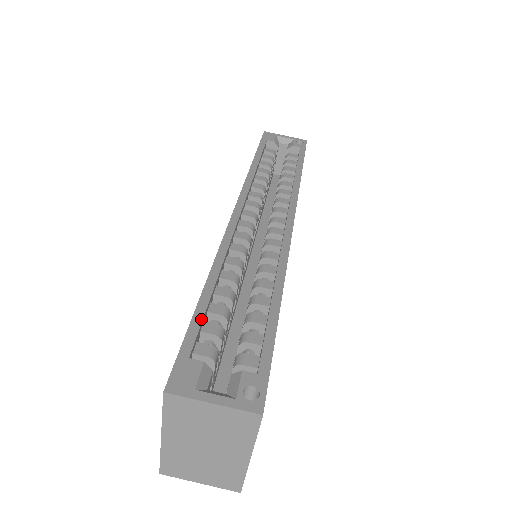
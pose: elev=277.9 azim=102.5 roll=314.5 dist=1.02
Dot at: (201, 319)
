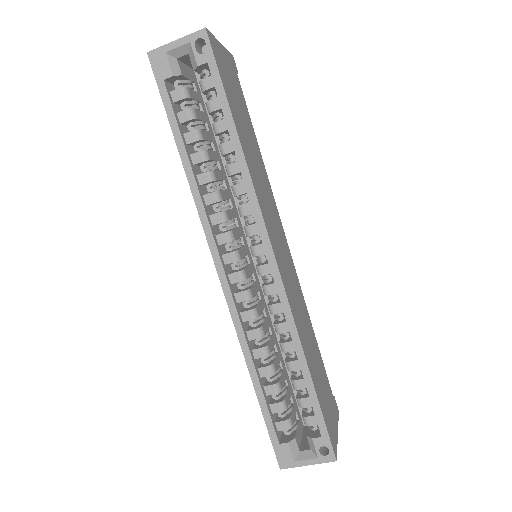
Dot at: (268, 413)
